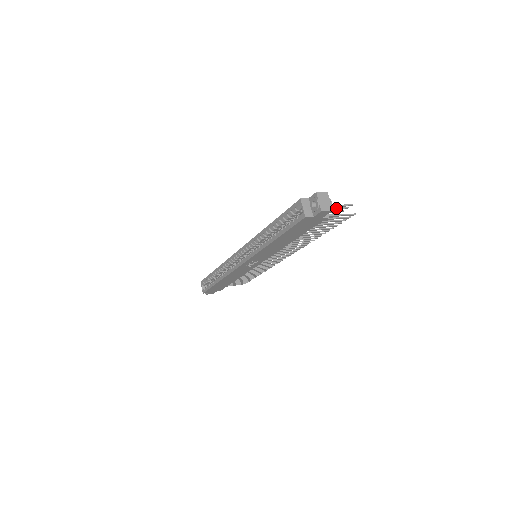
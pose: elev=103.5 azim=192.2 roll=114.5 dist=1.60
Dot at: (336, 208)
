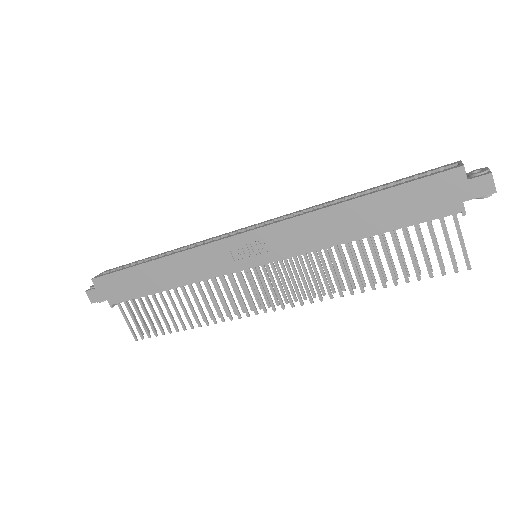
Dot at: (451, 245)
